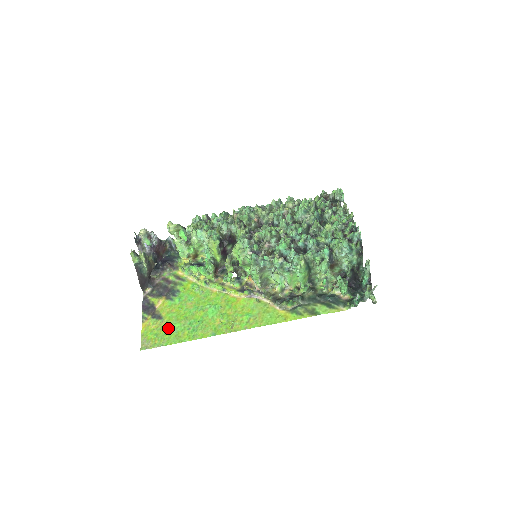
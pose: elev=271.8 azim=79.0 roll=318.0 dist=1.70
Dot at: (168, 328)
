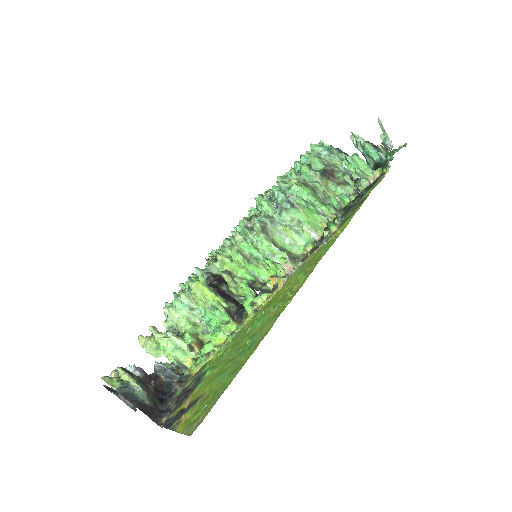
Dot at: (215, 387)
